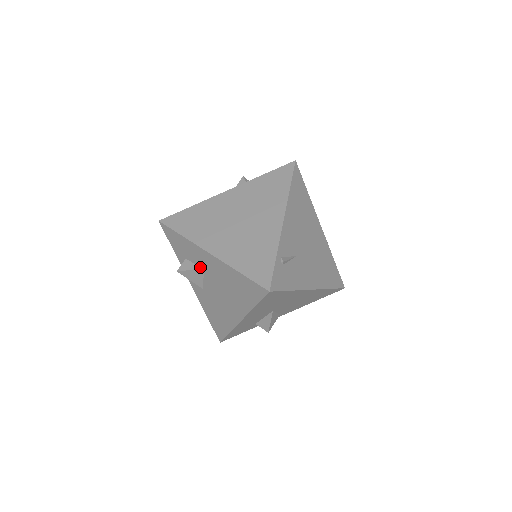
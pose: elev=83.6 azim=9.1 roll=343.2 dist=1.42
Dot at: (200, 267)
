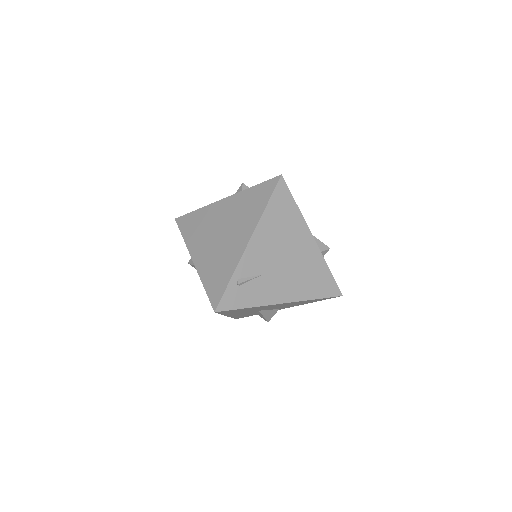
Dot at: occluded
